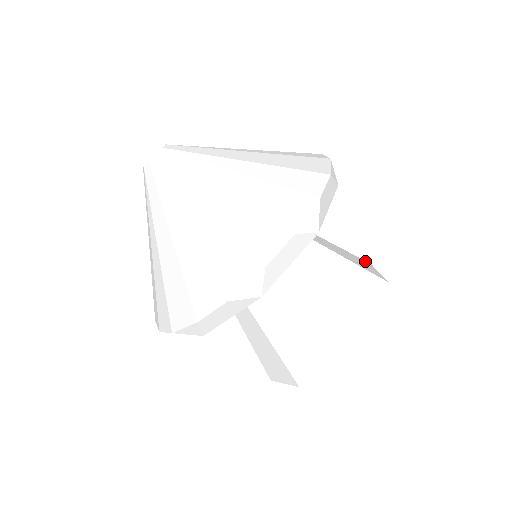
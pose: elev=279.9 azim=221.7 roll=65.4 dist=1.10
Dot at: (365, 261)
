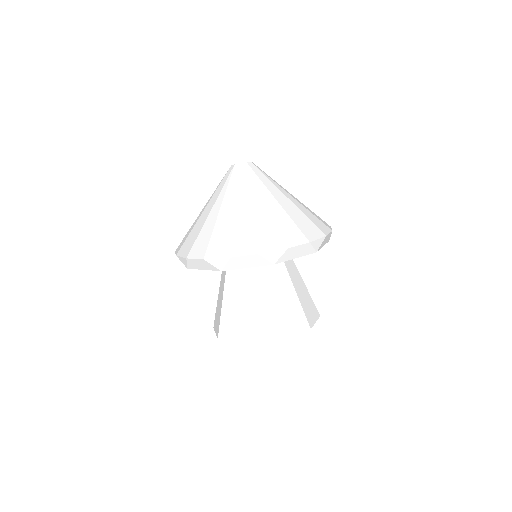
Dot at: (317, 311)
